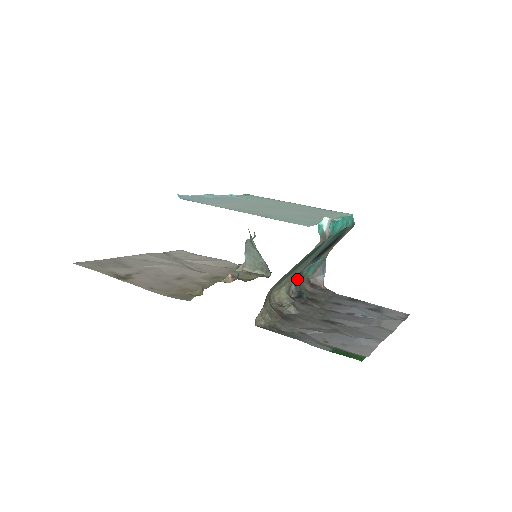
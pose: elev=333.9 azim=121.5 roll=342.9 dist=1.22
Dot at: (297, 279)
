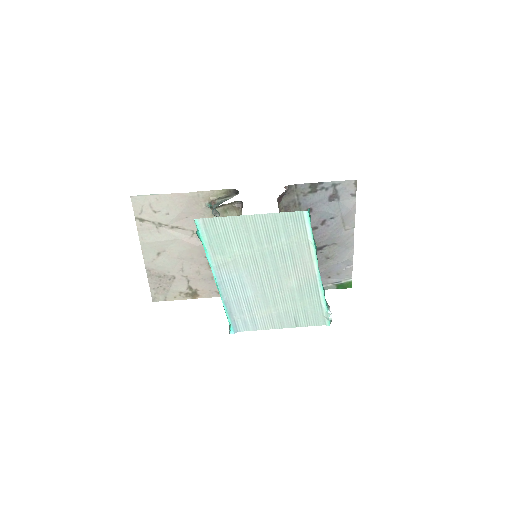
Dot at: occluded
